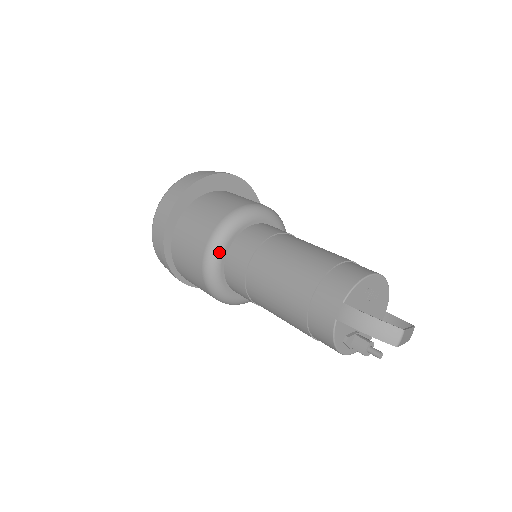
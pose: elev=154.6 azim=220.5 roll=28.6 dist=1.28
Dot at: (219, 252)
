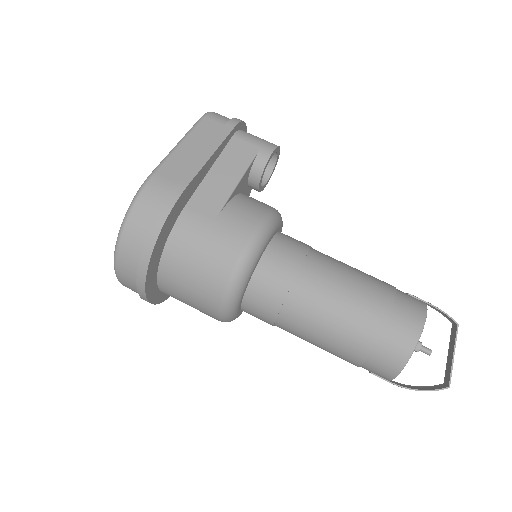
Dot at: occluded
